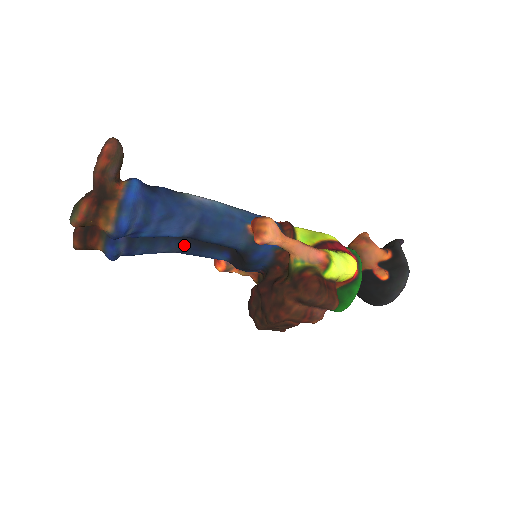
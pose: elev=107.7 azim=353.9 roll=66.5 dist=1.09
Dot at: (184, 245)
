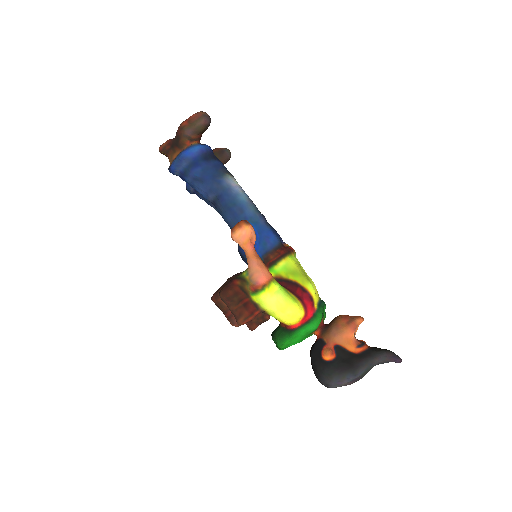
Dot at: occluded
